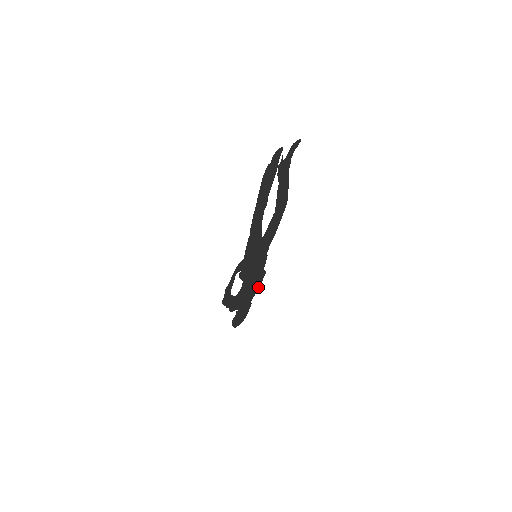
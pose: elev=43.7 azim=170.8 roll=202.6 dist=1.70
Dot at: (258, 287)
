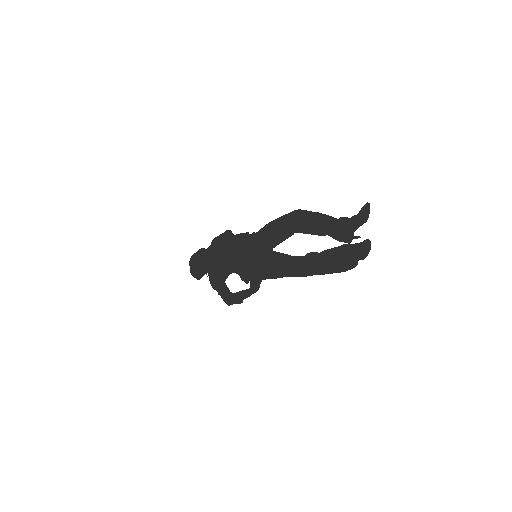
Dot at: (217, 239)
